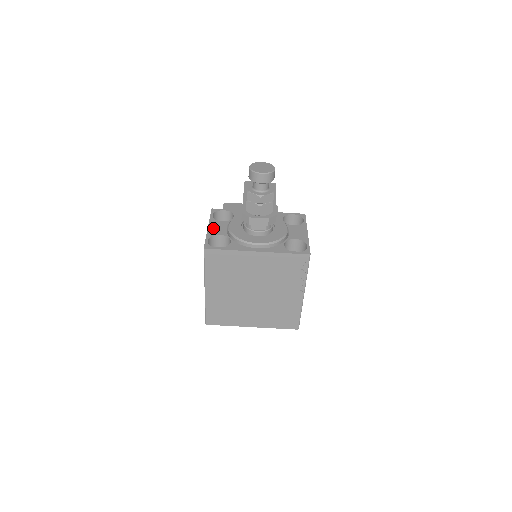
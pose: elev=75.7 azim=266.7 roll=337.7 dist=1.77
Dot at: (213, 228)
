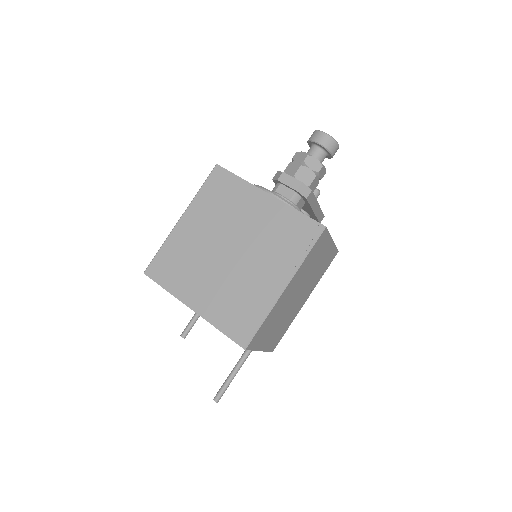
Dot at: occluded
